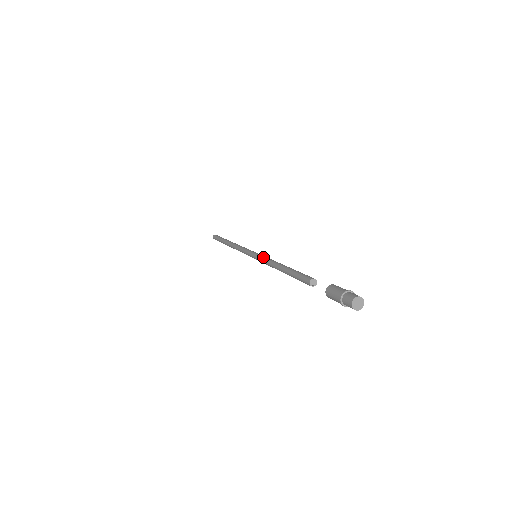
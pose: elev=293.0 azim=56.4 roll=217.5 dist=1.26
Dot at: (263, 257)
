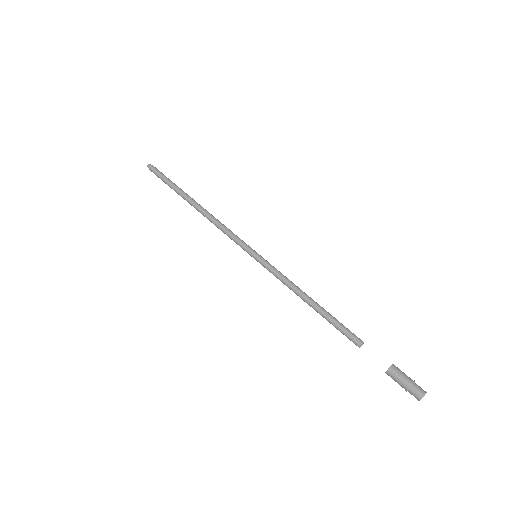
Dot at: (275, 270)
